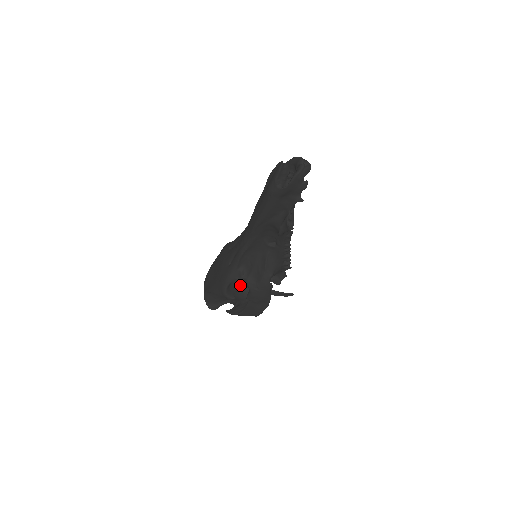
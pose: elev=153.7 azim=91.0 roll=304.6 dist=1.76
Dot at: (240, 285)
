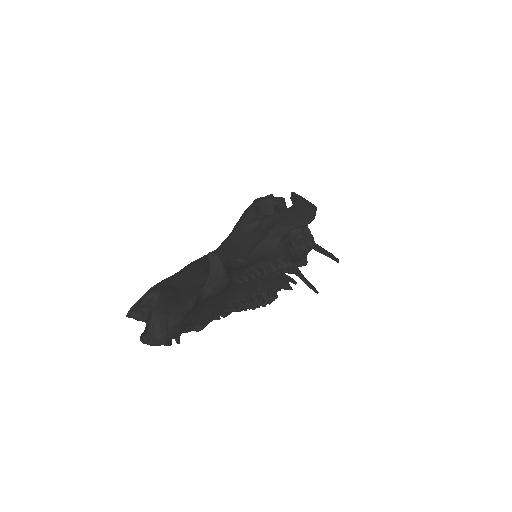
Dot at: occluded
